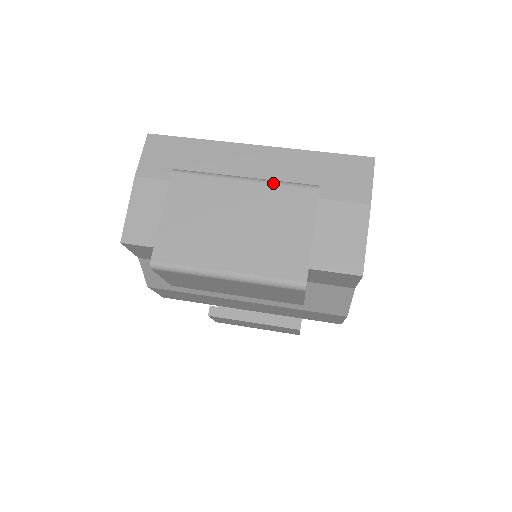
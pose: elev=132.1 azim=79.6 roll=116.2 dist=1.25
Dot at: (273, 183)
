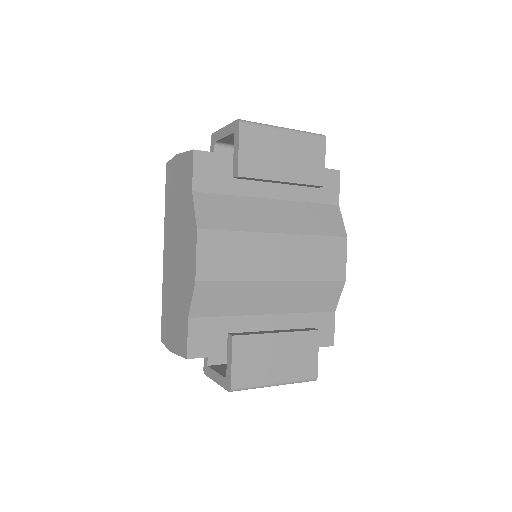
Dot at: occluded
